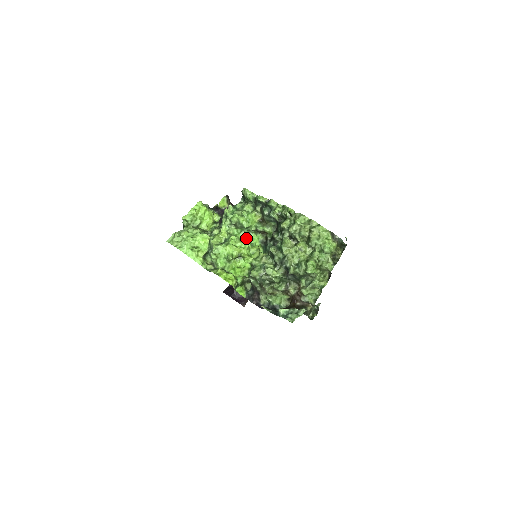
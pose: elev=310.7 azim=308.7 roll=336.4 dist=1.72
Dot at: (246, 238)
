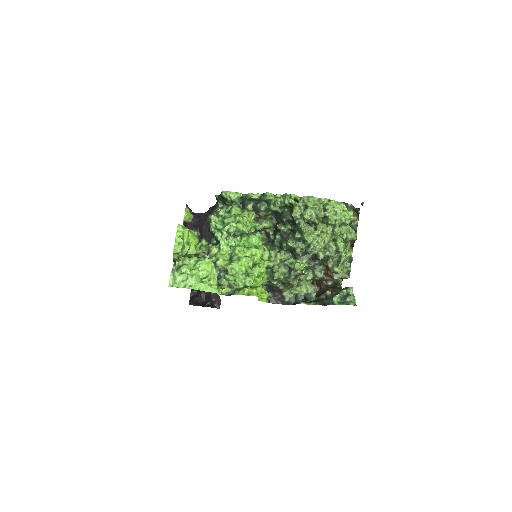
Dot at: (248, 243)
